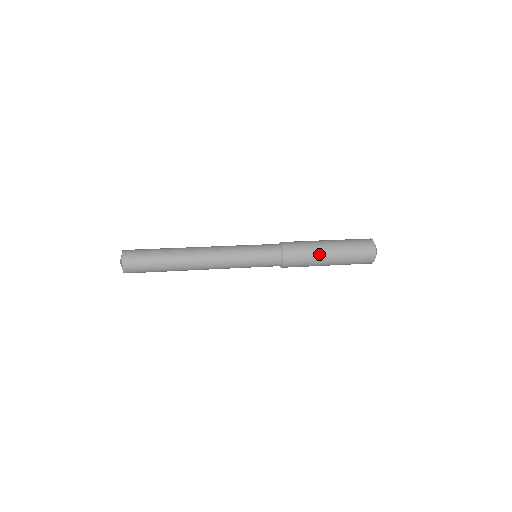
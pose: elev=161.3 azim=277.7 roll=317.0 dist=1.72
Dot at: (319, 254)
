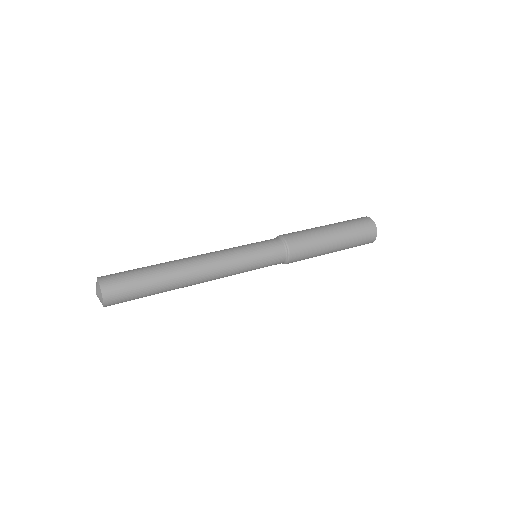
Dot at: (323, 253)
